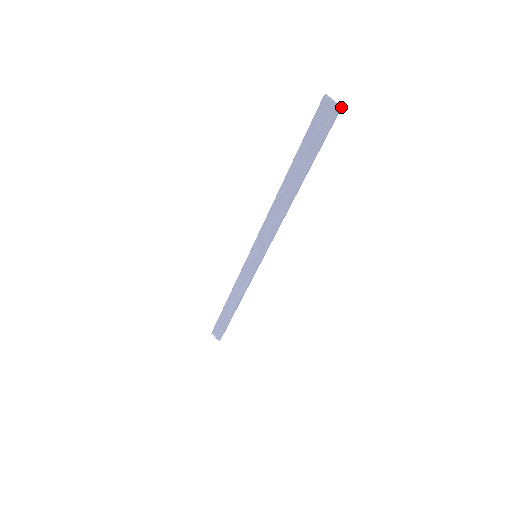
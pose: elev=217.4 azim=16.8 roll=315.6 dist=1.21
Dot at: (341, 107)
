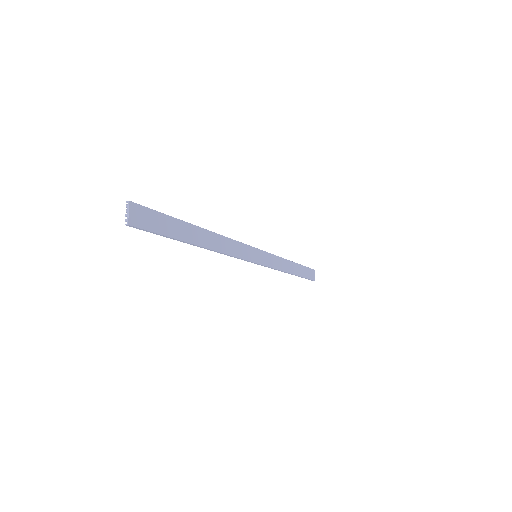
Dot at: (127, 224)
